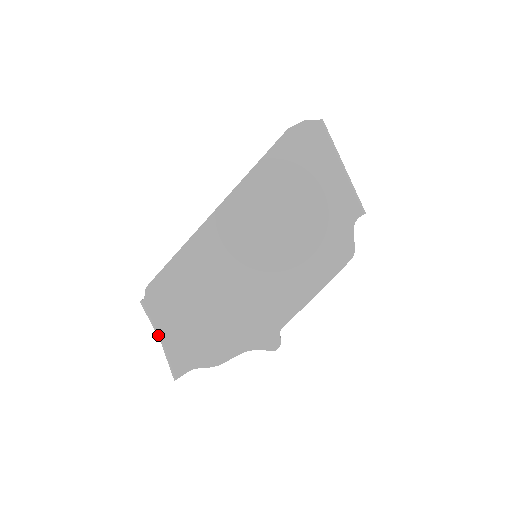
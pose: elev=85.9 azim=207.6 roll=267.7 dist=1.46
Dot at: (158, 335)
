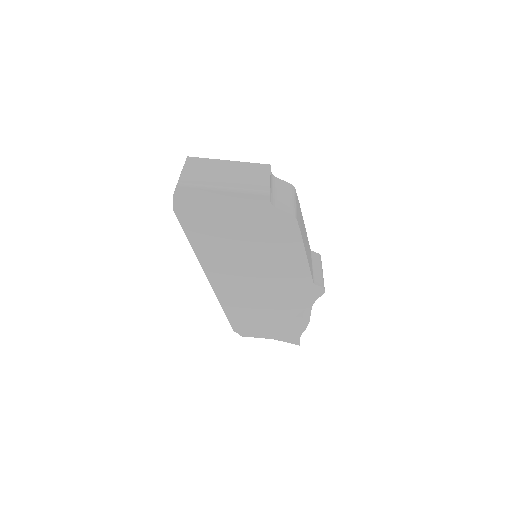
Dot at: occluded
